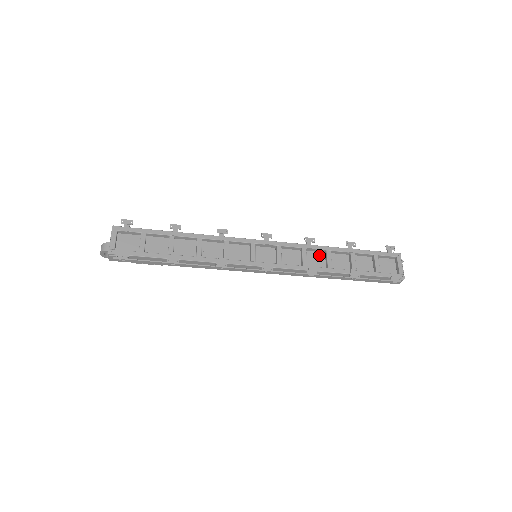
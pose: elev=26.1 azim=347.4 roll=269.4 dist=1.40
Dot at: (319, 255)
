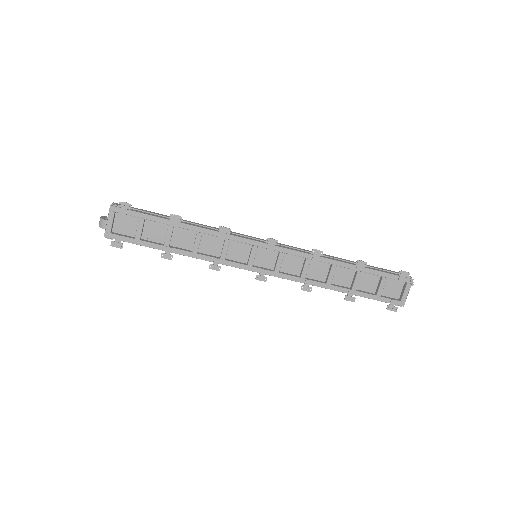
Dot at: (324, 265)
